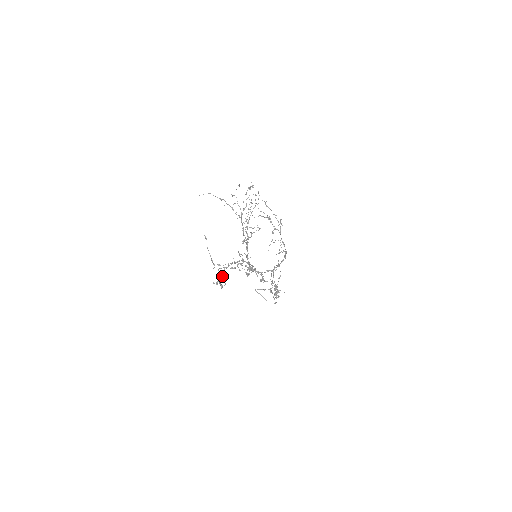
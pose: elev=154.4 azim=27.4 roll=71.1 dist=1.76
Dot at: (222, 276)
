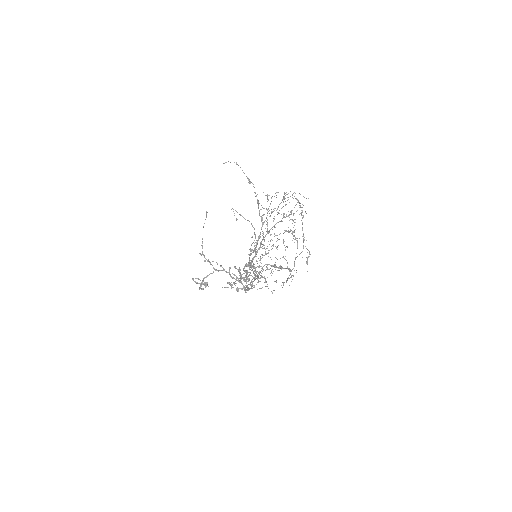
Dot at: (207, 284)
